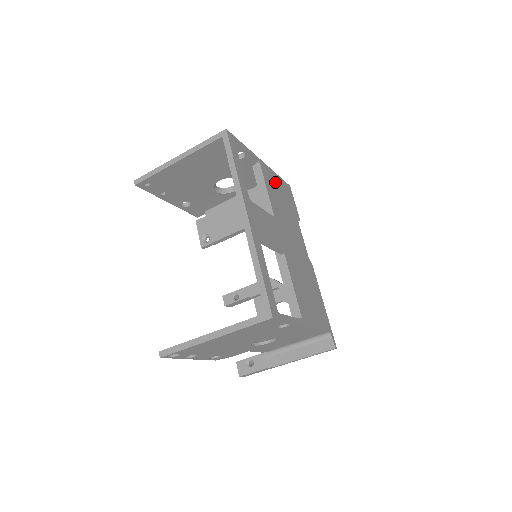
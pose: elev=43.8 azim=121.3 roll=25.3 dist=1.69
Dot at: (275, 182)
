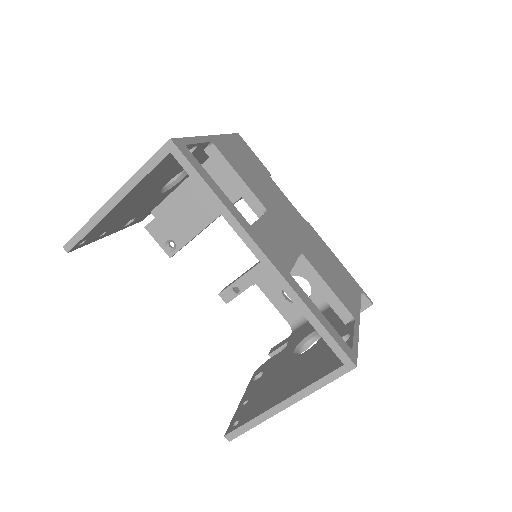
Dot at: (233, 151)
